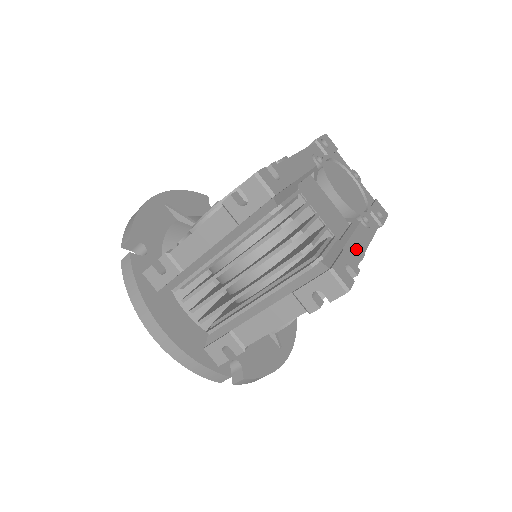
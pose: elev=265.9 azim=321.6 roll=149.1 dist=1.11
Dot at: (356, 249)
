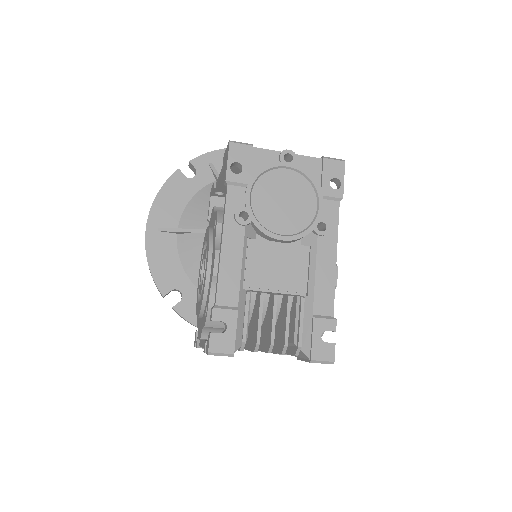
Dot at: (325, 290)
